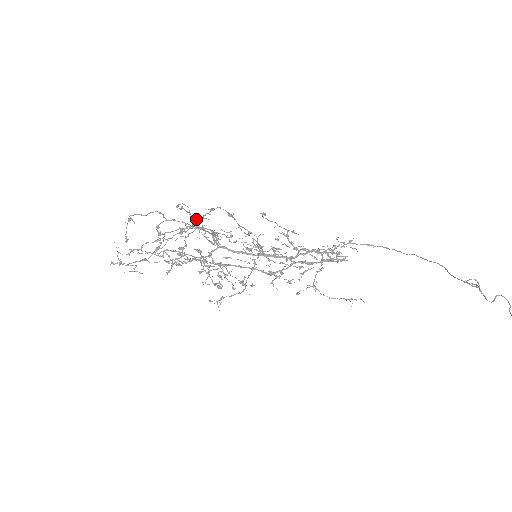
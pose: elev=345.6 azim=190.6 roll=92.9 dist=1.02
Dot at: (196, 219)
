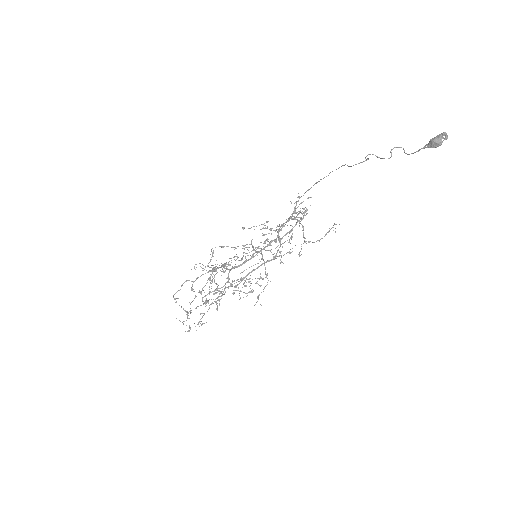
Dot at: (207, 266)
